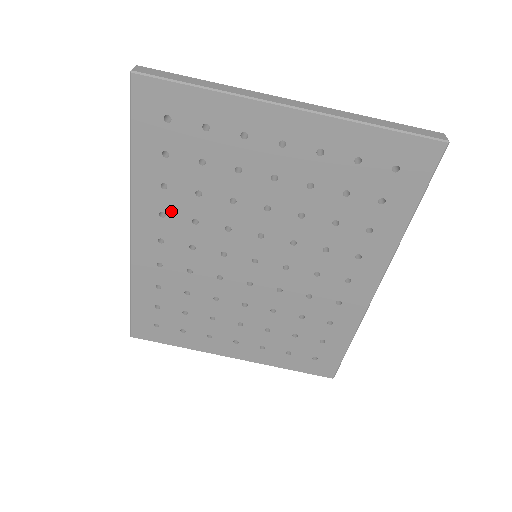
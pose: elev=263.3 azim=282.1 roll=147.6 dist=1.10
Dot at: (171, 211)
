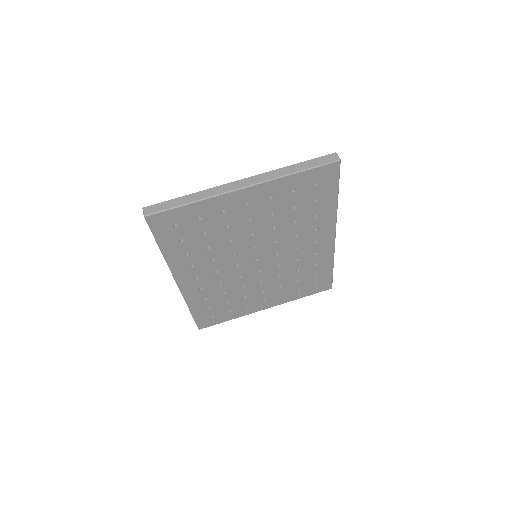
Dot at: (197, 263)
